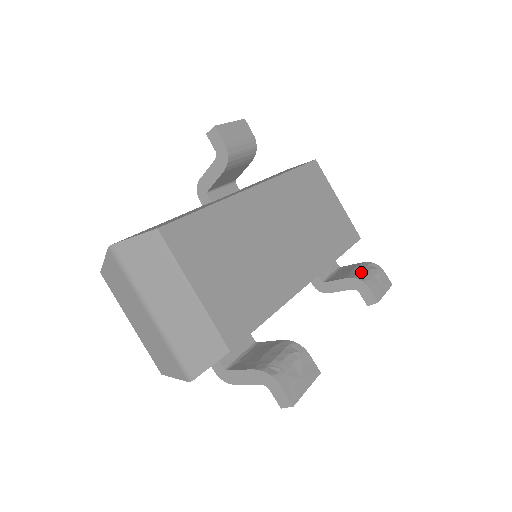
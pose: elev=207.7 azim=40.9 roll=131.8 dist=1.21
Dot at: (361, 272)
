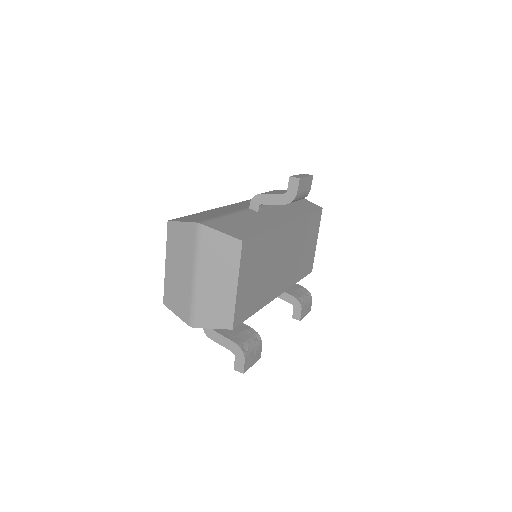
Dot at: (302, 296)
